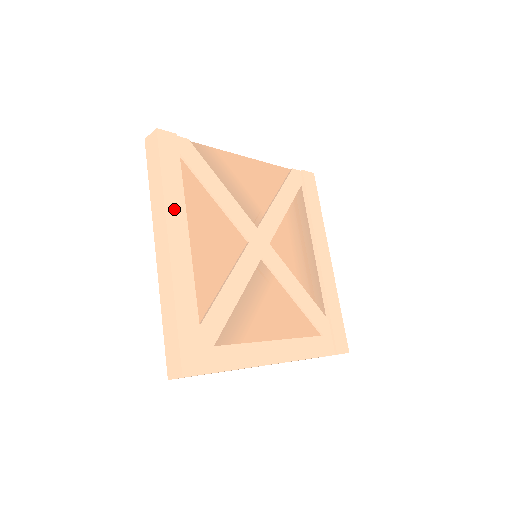
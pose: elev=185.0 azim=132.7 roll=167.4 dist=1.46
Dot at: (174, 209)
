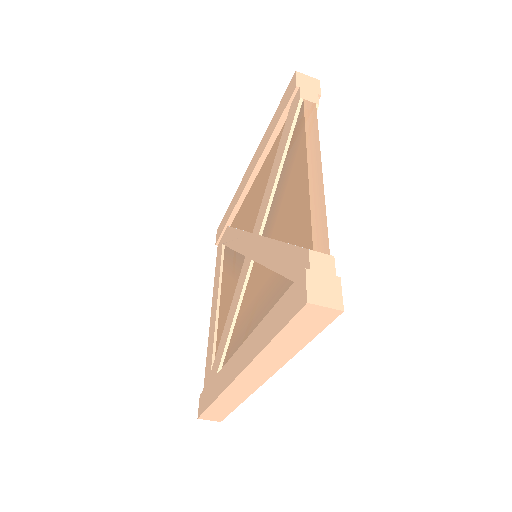
Dot at: occluded
